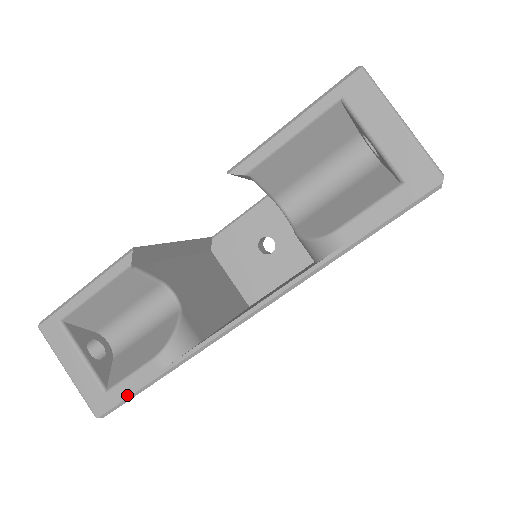
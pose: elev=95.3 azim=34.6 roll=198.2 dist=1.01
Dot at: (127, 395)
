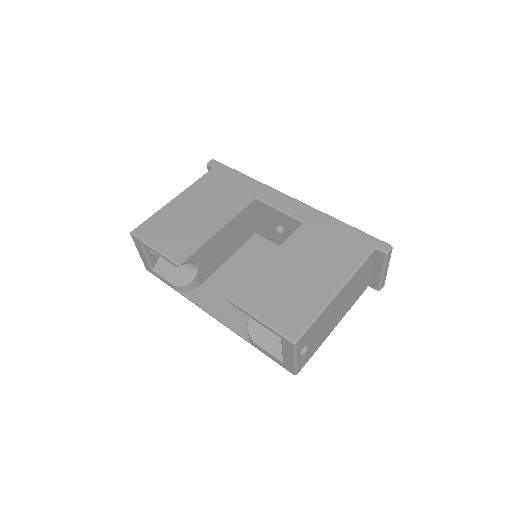
Dot at: (160, 279)
